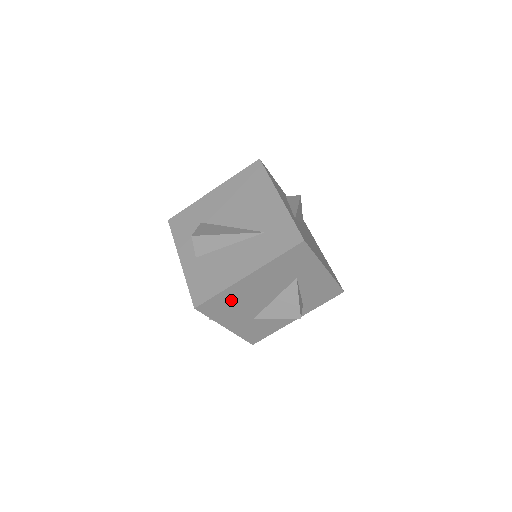
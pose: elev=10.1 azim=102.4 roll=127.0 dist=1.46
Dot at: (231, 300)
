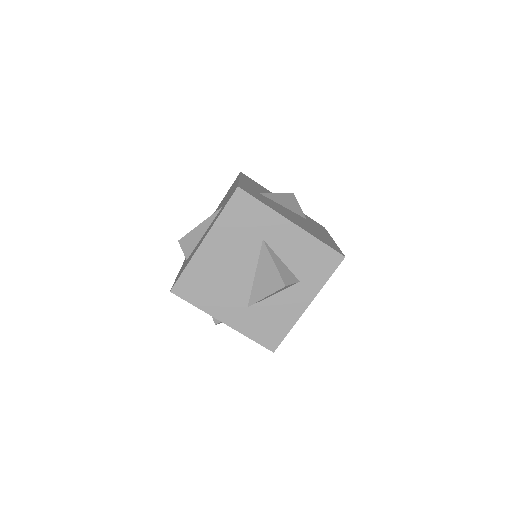
Dot at: (204, 278)
